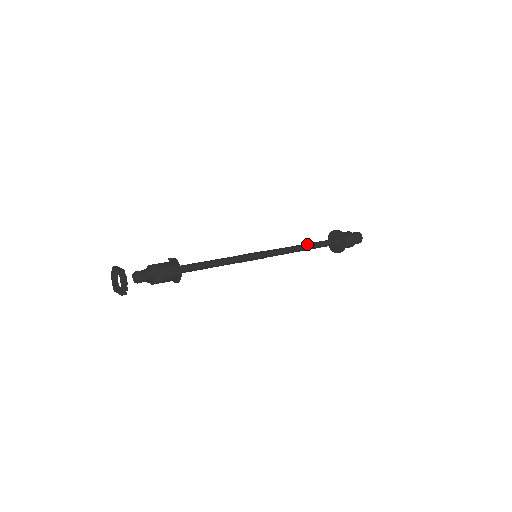
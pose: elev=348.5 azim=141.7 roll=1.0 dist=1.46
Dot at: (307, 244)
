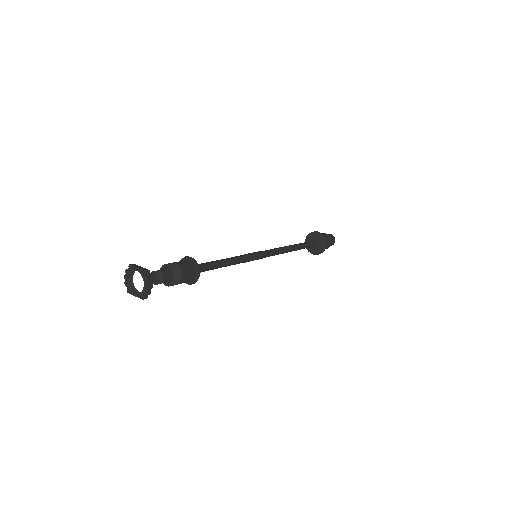
Dot at: (295, 245)
